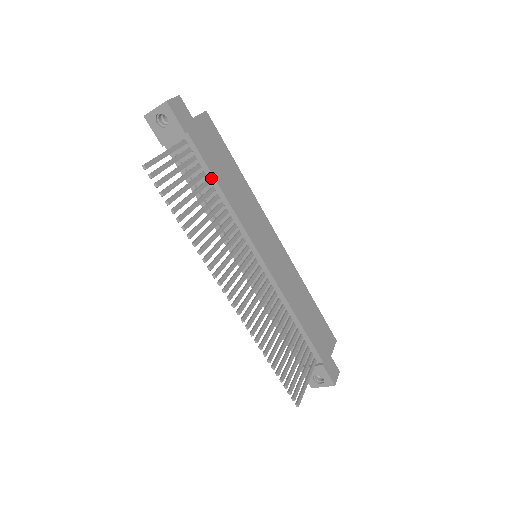
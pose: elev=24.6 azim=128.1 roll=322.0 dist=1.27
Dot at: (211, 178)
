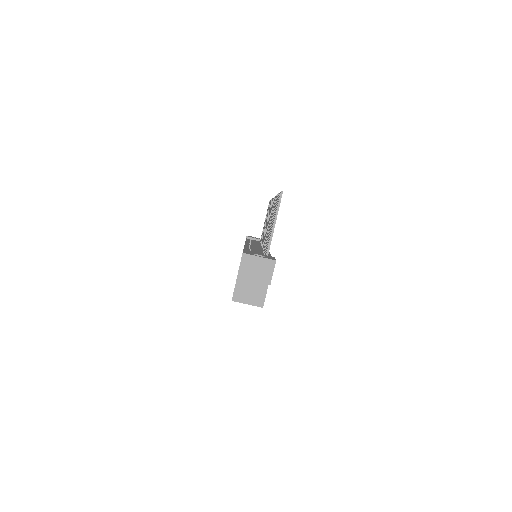
Dot at: occluded
